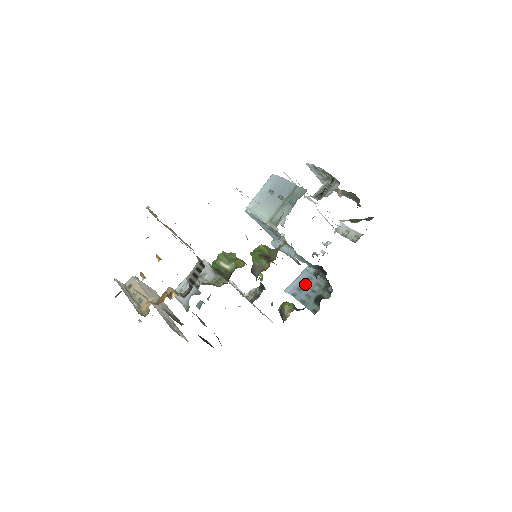
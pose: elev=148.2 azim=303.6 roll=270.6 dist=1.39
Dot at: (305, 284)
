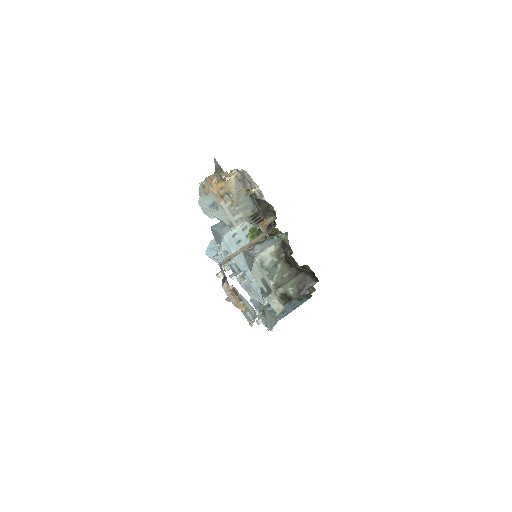
Dot at: occluded
